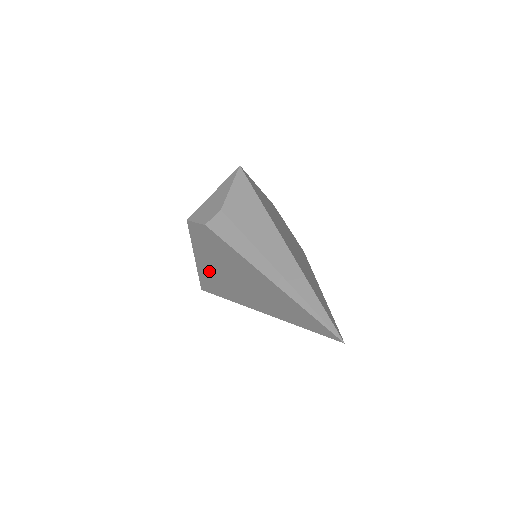
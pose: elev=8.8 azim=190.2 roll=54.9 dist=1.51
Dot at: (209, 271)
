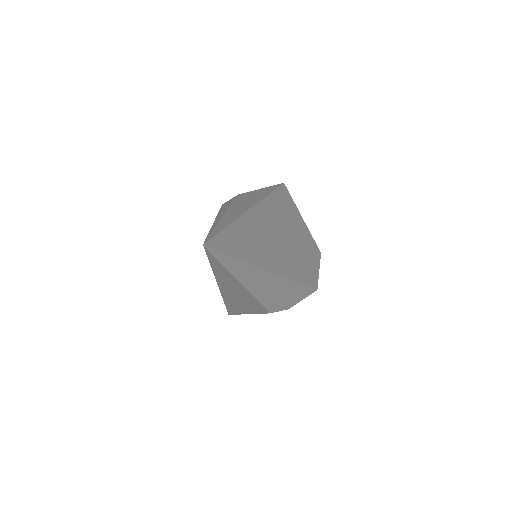
Dot at: occluded
